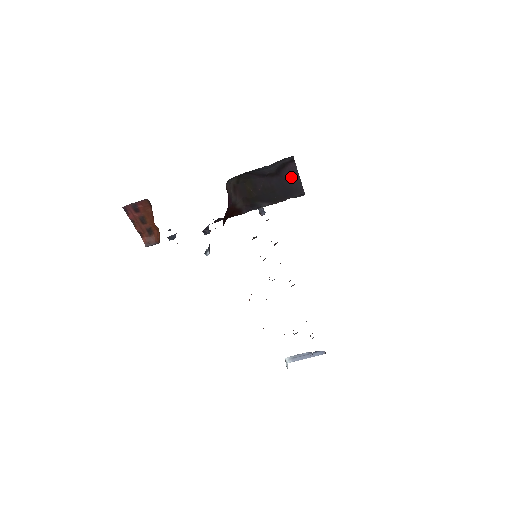
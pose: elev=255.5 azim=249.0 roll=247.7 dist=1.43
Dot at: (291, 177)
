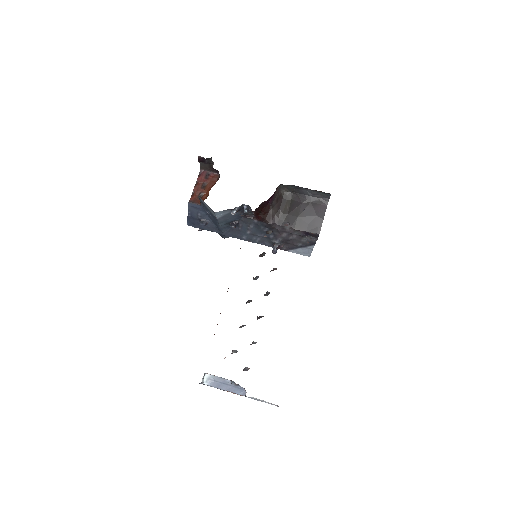
Dot at: (319, 214)
